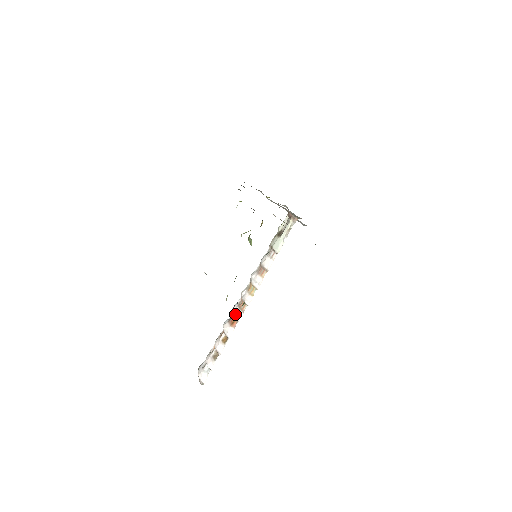
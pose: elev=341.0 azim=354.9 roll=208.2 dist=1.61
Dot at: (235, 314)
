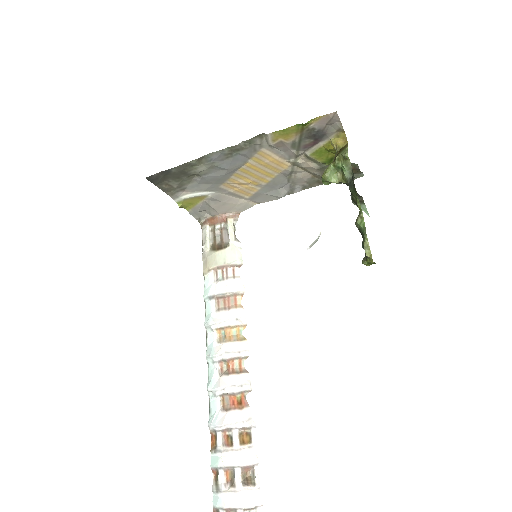
Dot at: (236, 385)
